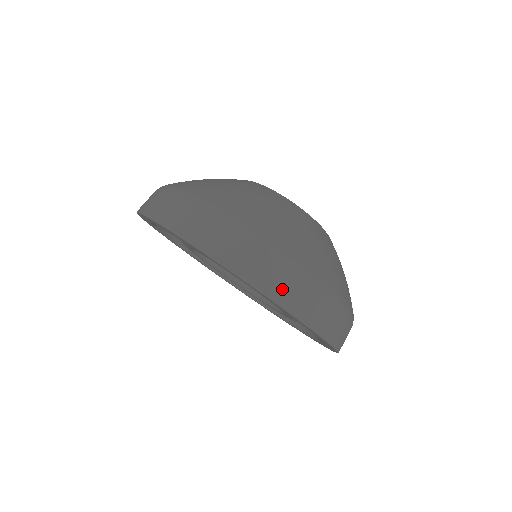
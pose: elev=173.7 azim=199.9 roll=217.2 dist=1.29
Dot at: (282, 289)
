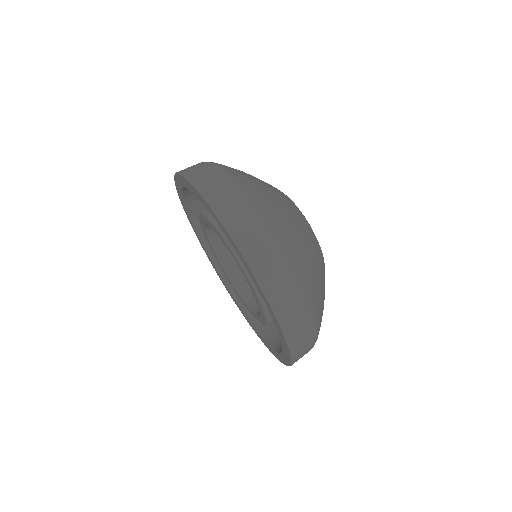
Dot at: (280, 295)
